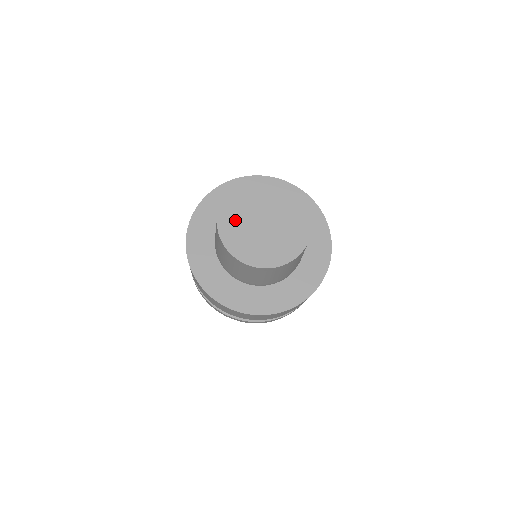
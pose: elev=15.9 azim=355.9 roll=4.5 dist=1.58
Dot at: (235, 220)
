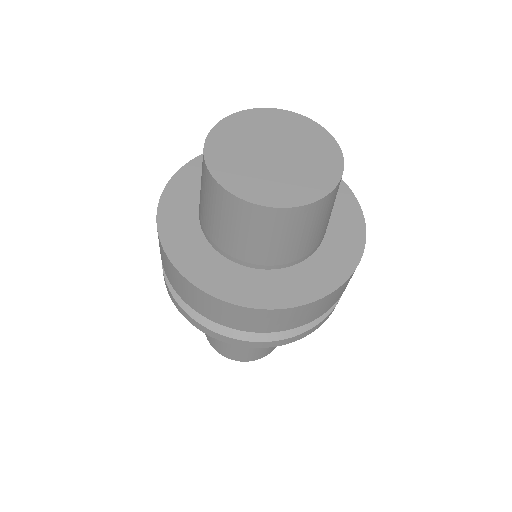
Dot at: (250, 127)
